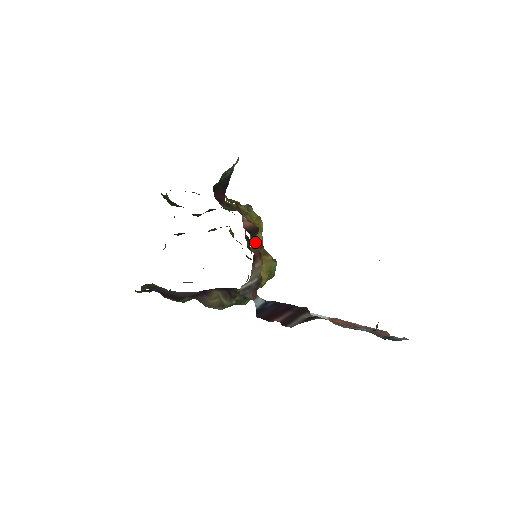
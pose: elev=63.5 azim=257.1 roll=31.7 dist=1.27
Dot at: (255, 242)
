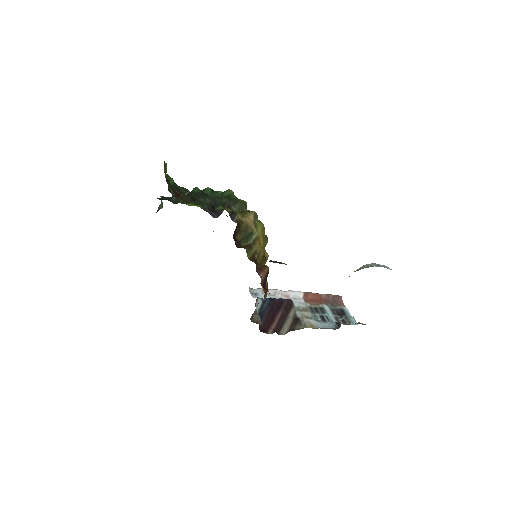
Dot at: occluded
